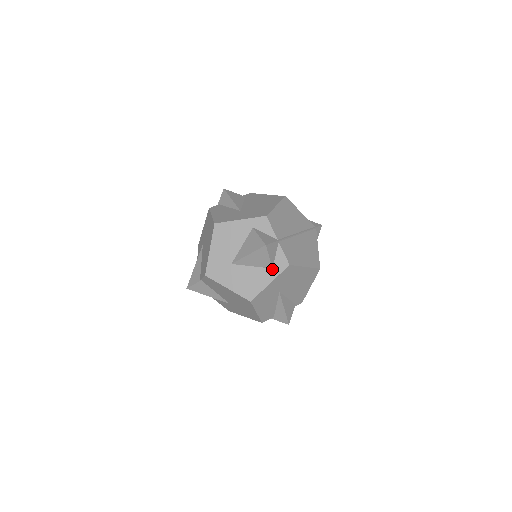
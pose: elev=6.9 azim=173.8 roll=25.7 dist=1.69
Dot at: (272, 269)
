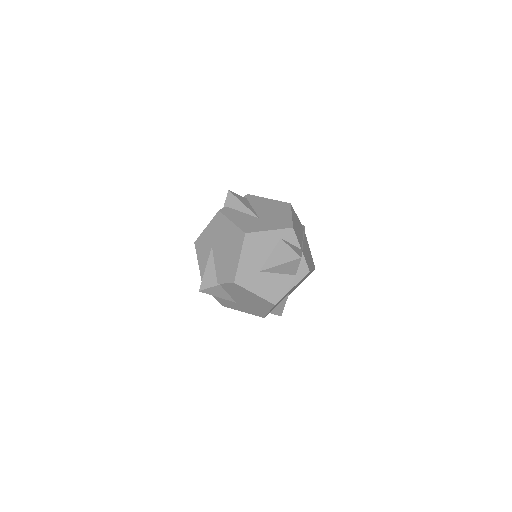
Dot at: (295, 276)
